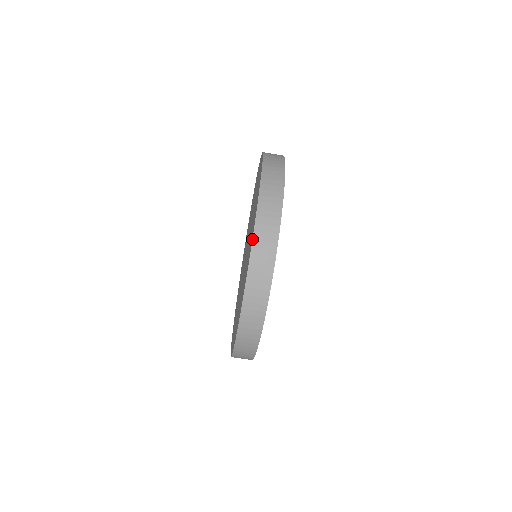
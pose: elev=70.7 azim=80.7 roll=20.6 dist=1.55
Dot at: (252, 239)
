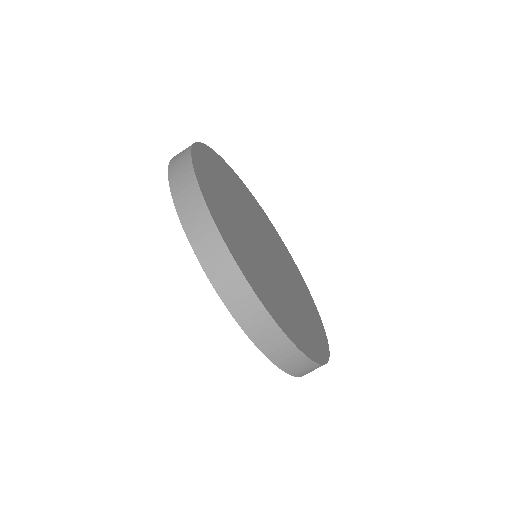
Dot at: (170, 191)
